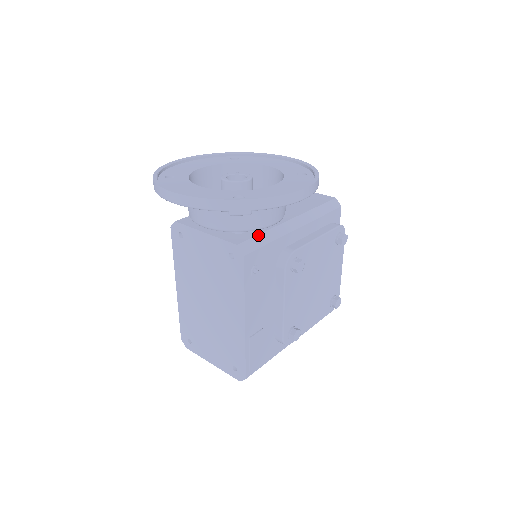
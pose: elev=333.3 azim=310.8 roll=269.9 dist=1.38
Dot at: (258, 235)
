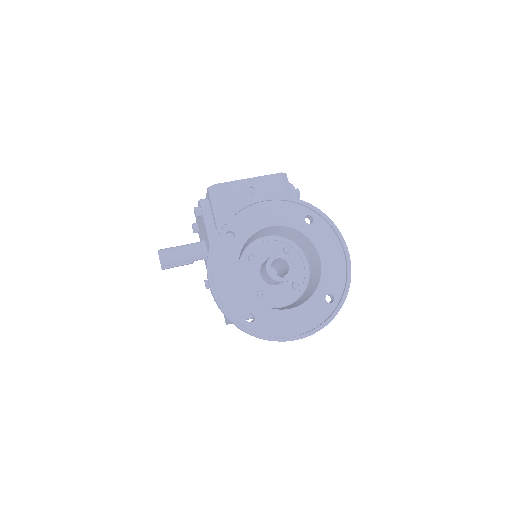
Dot at: occluded
